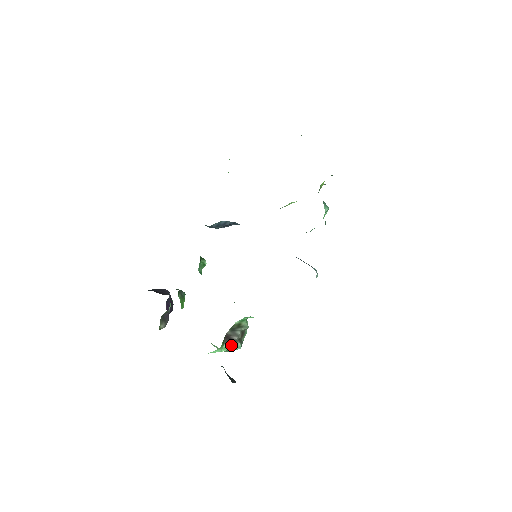
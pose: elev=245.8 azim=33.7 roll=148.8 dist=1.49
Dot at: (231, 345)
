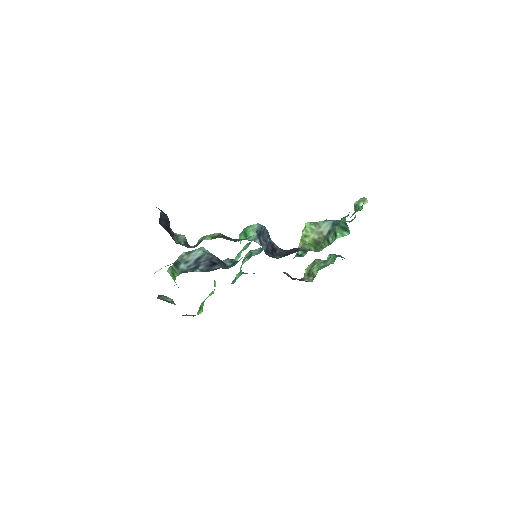
Dot at: occluded
